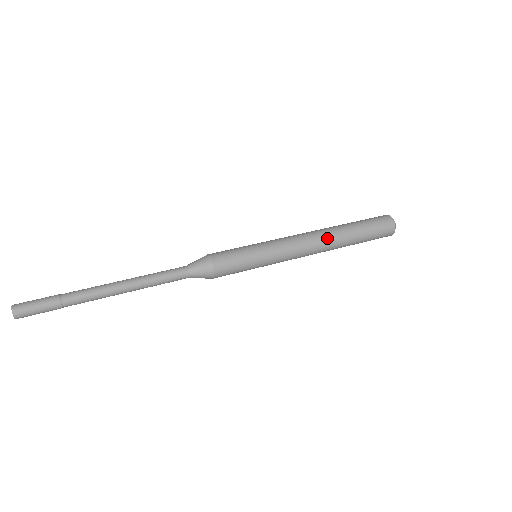
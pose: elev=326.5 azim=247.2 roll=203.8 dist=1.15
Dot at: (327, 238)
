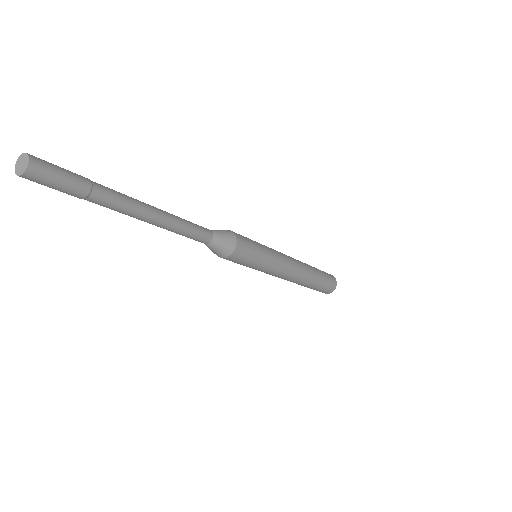
Dot at: (302, 263)
